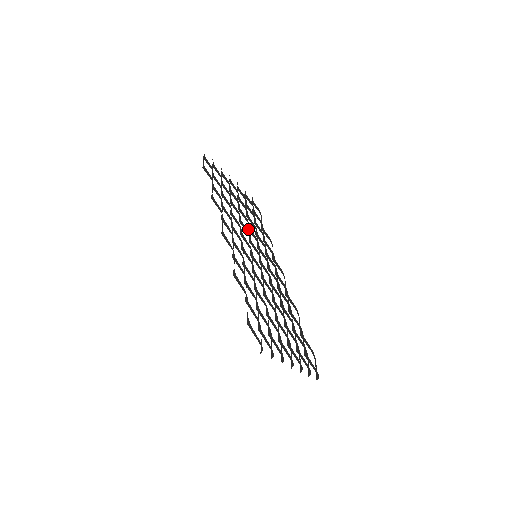
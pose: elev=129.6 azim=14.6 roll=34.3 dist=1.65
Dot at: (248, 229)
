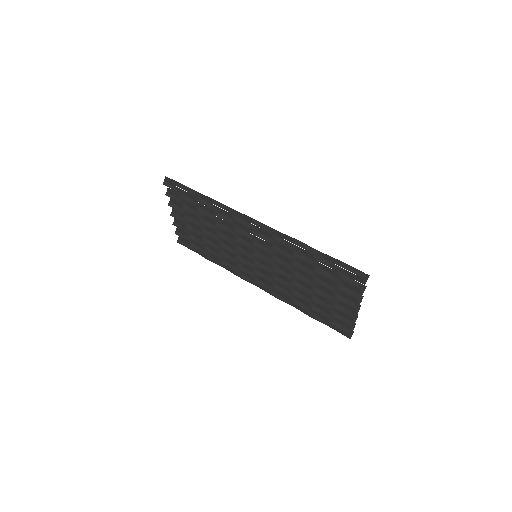
Dot at: (221, 246)
